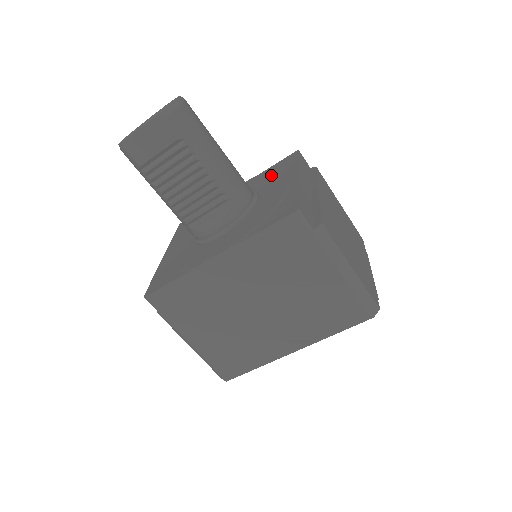
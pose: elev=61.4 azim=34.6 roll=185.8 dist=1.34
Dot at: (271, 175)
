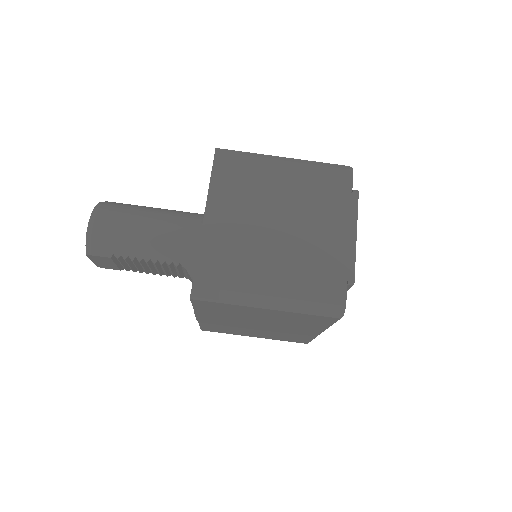
Dot at: occluded
